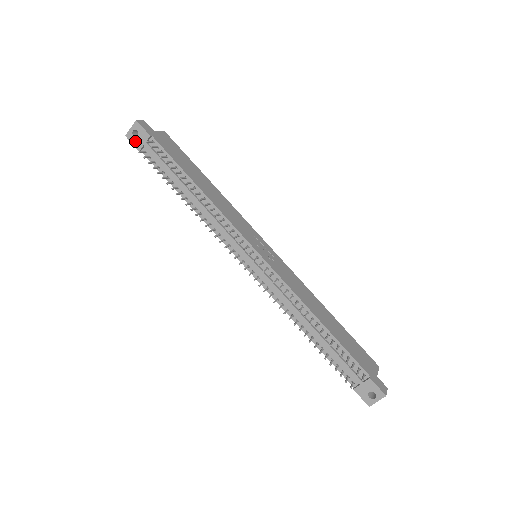
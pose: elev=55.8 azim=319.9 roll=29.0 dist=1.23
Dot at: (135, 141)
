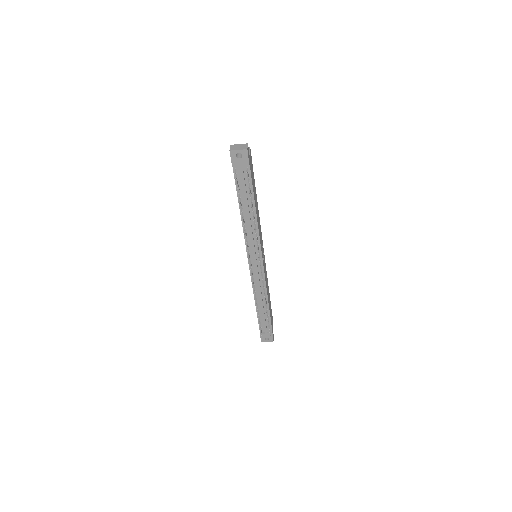
Dot at: (235, 160)
